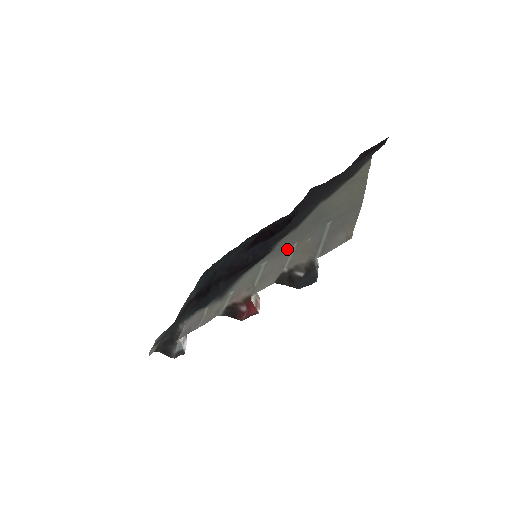
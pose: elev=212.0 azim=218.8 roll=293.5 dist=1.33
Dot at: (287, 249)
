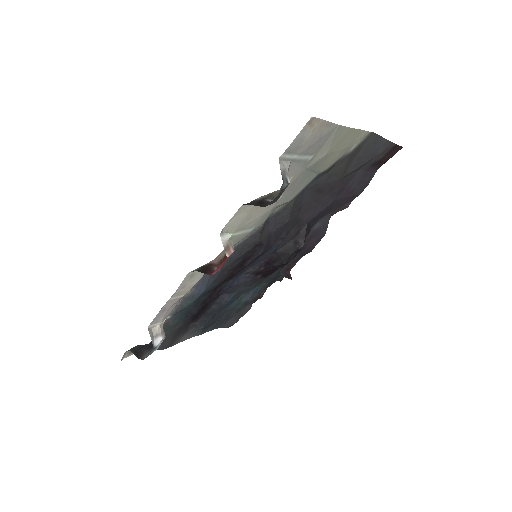
Dot at: (273, 206)
